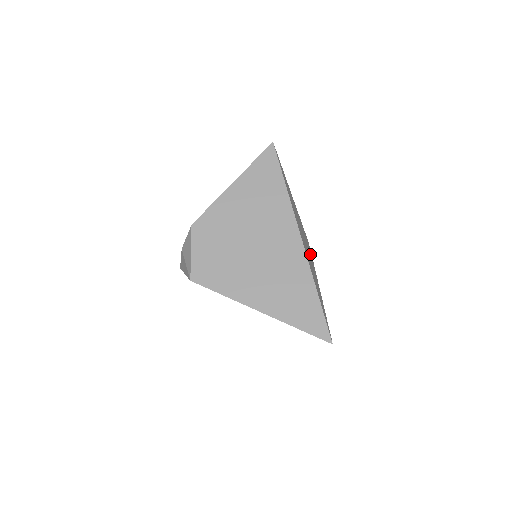
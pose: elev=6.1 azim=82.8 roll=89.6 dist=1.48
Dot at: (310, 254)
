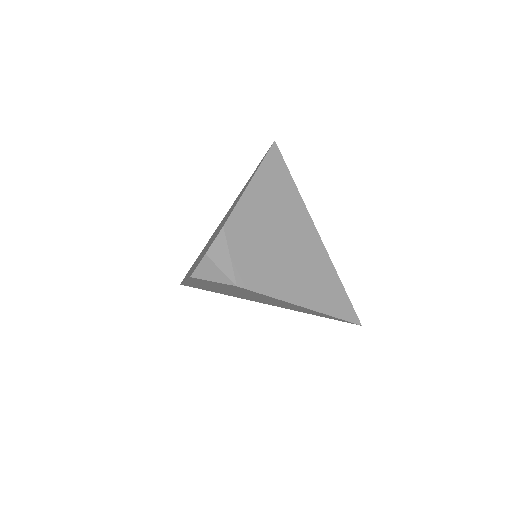
Dot at: occluded
